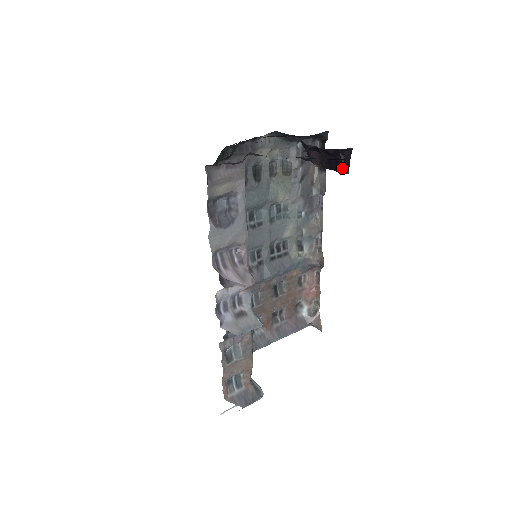
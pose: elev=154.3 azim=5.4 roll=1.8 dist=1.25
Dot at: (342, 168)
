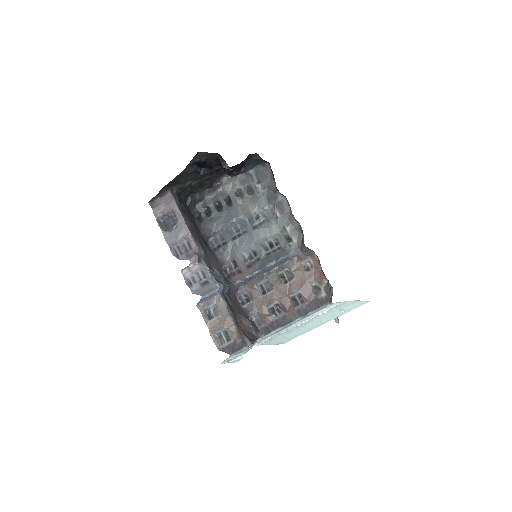
Dot at: (223, 168)
